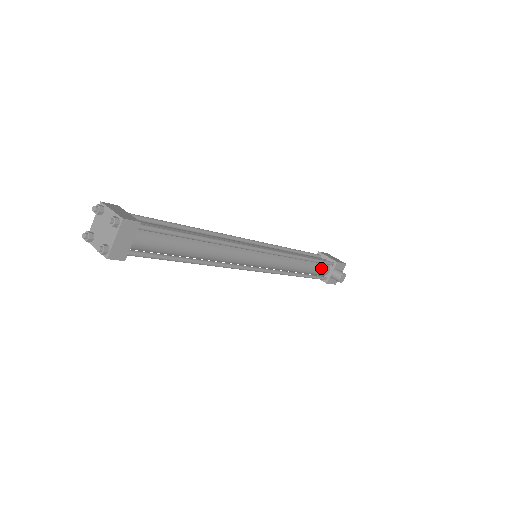
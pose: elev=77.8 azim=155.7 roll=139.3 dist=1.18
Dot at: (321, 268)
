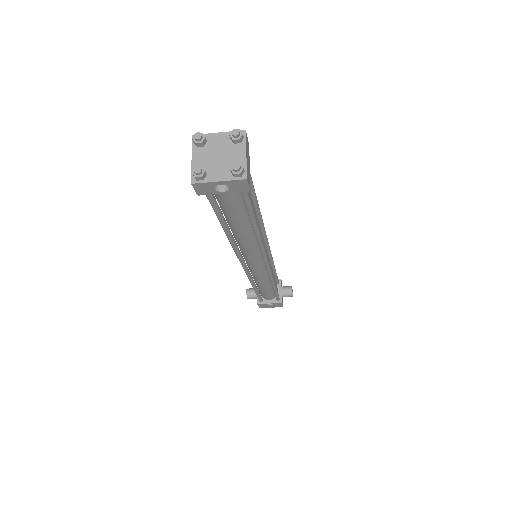
Dot at: (276, 285)
